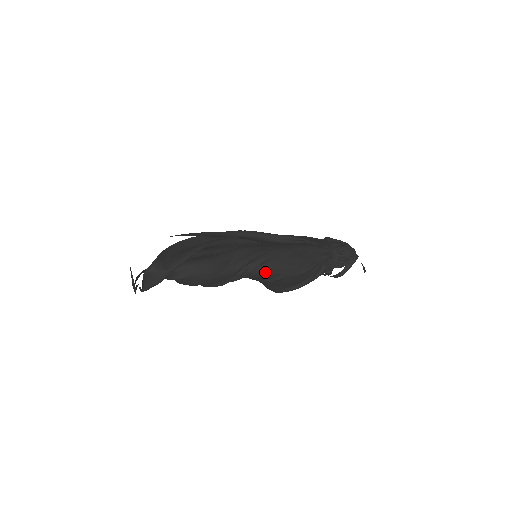
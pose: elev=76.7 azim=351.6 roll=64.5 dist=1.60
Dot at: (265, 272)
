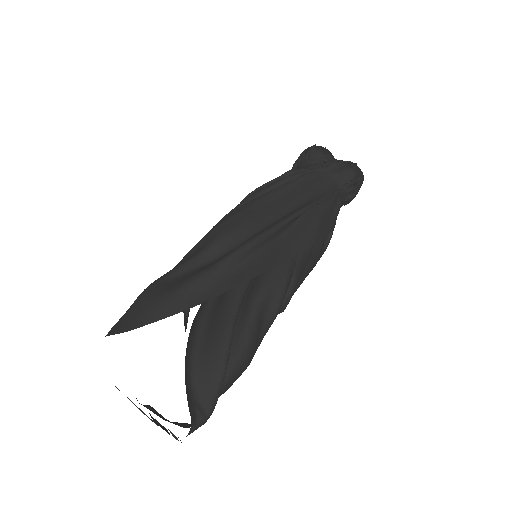
Dot at: occluded
